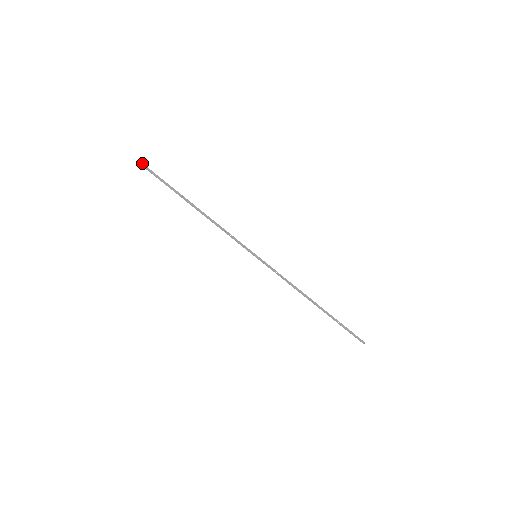
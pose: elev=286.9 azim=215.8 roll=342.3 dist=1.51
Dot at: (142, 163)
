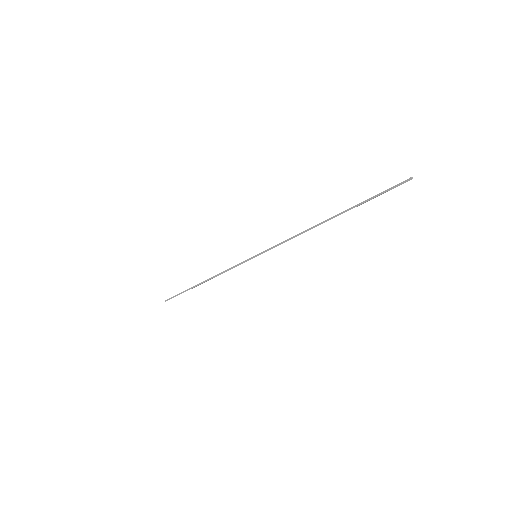
Dot at: (168, 299)
